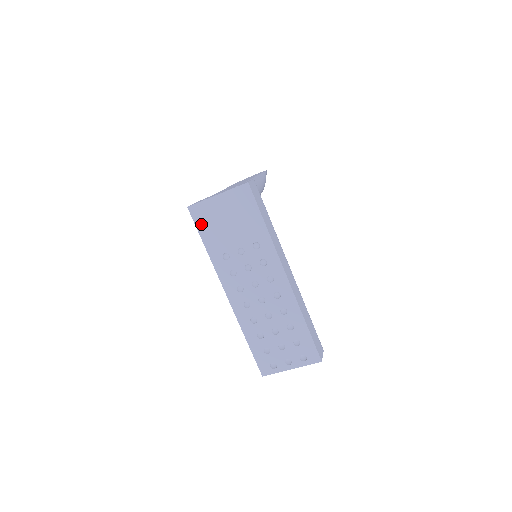
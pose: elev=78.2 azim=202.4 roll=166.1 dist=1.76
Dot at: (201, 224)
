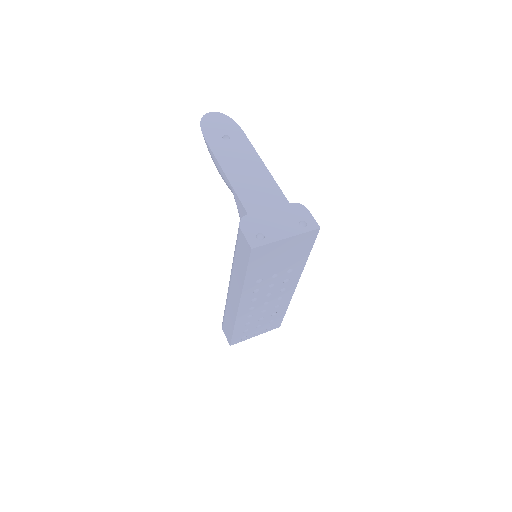
Dot at: (255, 261)
